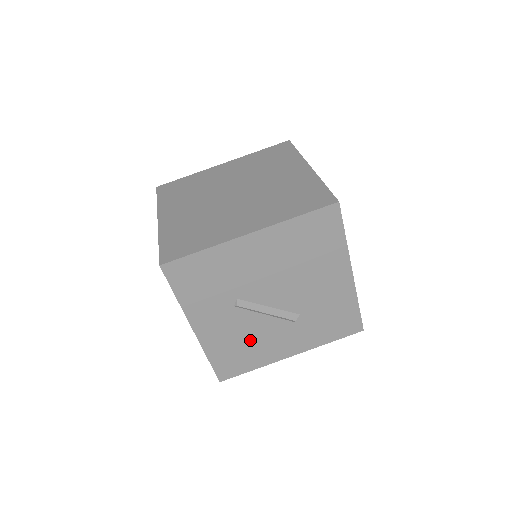
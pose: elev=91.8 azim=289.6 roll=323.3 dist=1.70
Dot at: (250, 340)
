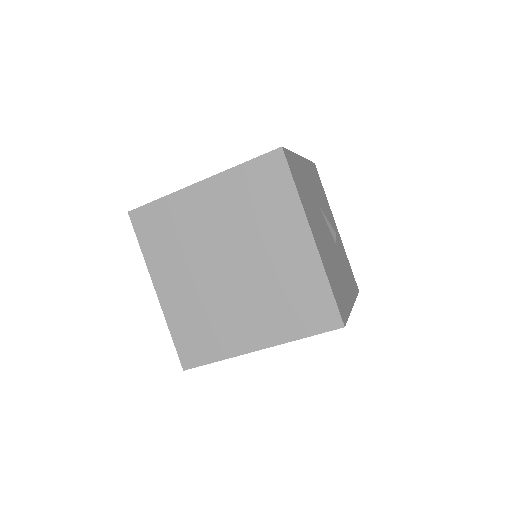
Dot at: occluded
